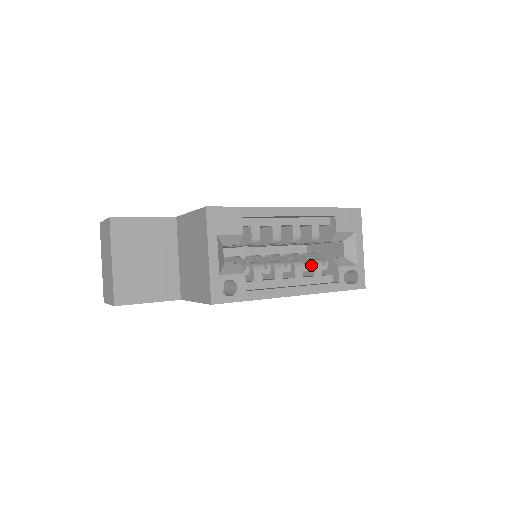
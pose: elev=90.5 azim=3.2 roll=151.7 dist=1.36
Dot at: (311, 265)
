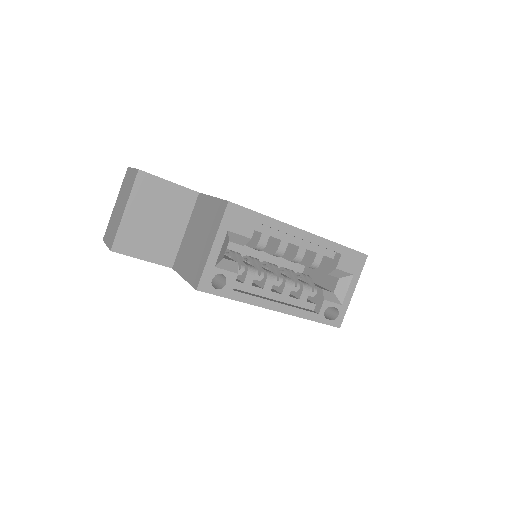
Dot at: (301, 288)
